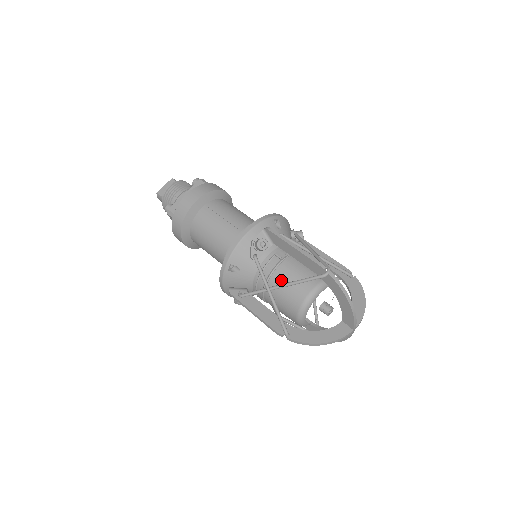
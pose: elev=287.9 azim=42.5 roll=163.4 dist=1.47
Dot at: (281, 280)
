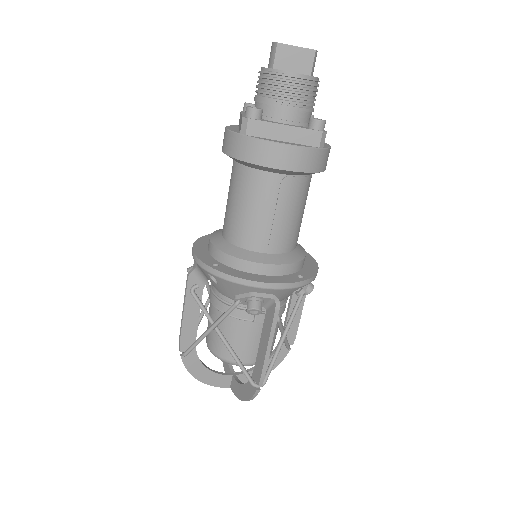
Dot at: (232, 330)
